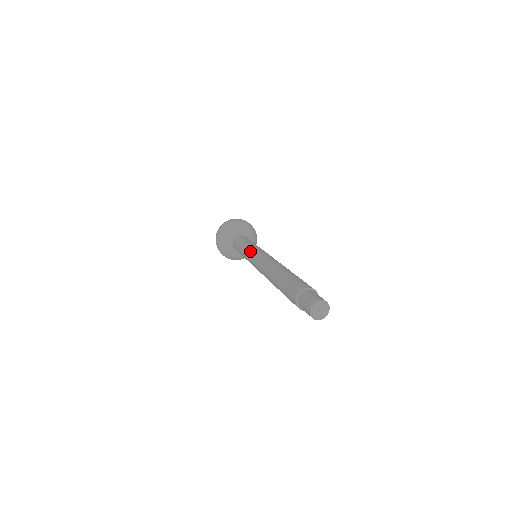
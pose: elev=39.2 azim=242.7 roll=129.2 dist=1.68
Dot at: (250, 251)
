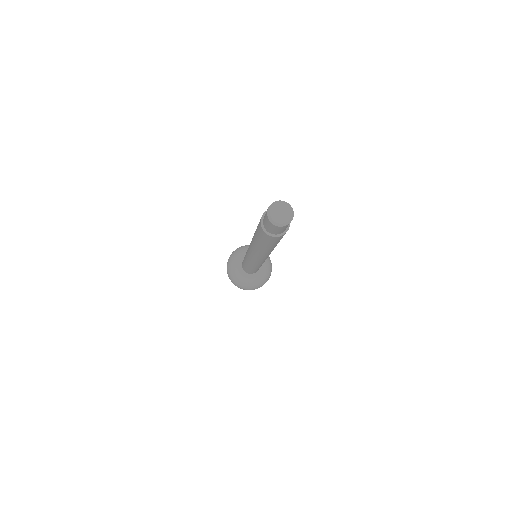
Dot at: occluded
